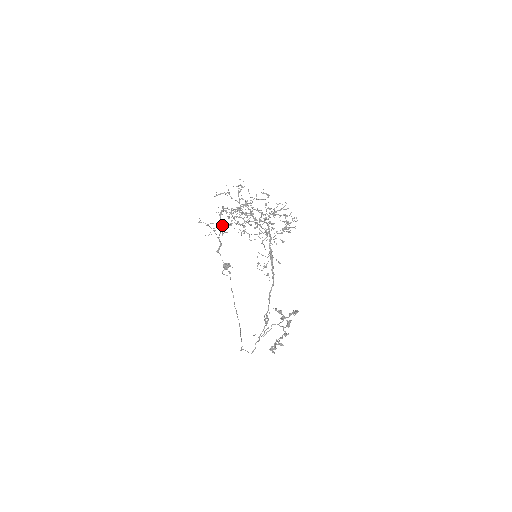
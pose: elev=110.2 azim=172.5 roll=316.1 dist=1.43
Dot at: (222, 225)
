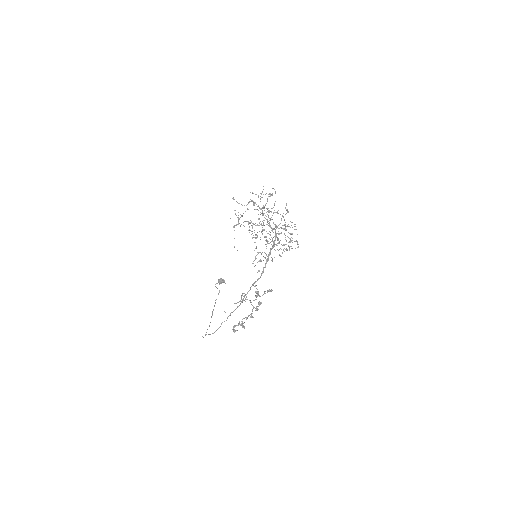
Dot at: (247, 209)
